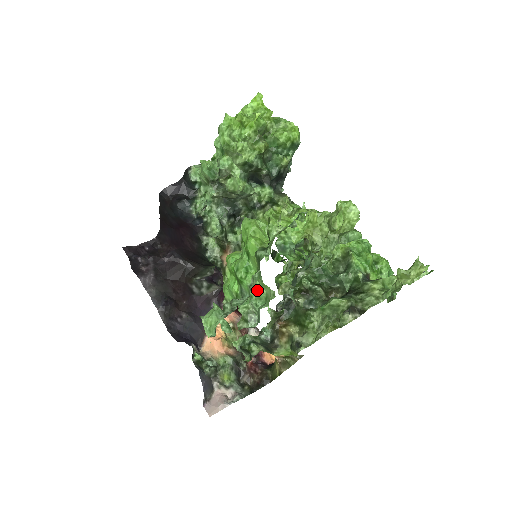
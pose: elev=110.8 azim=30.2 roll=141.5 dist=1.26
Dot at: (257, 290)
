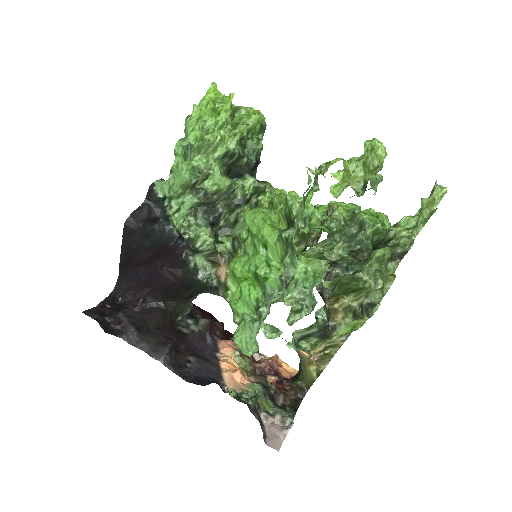
Dot at: (302, 270)
